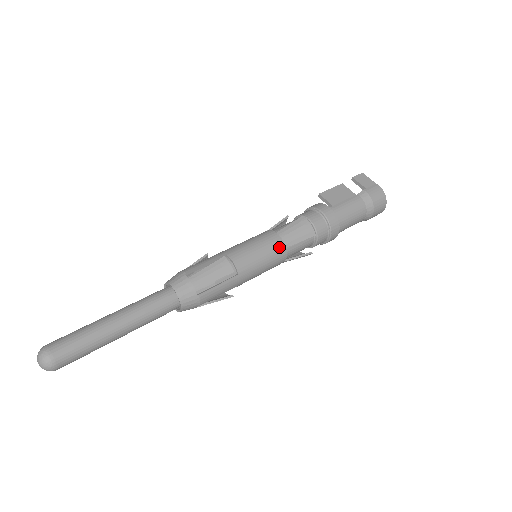
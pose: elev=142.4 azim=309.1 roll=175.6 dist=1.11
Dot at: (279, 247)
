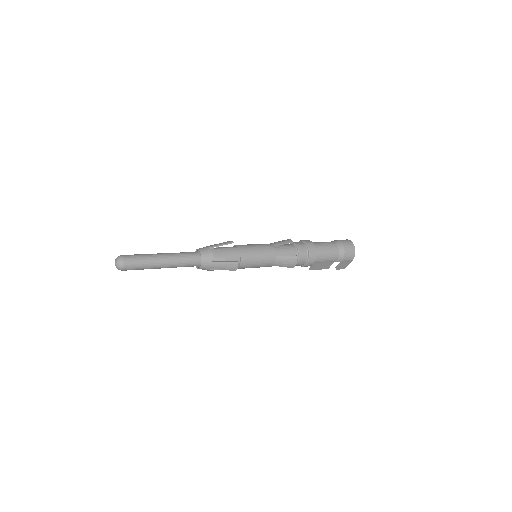
Dot at: (268, 245)
